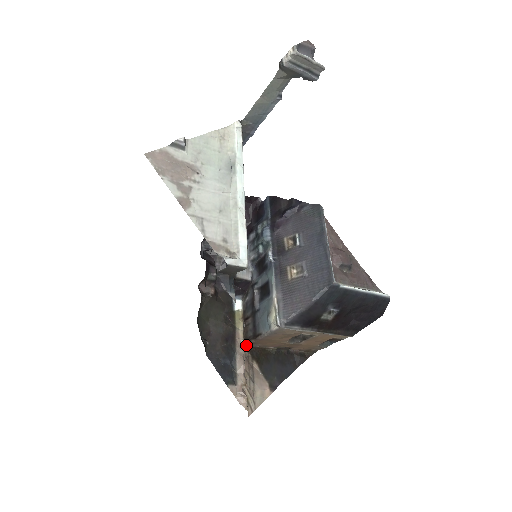
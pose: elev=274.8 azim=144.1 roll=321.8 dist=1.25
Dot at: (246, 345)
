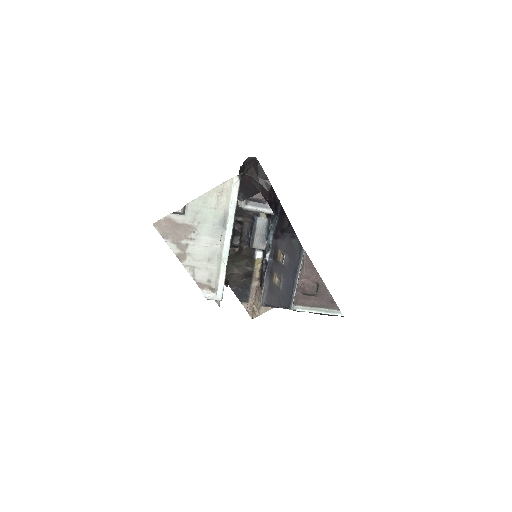
Dot at: occluded
